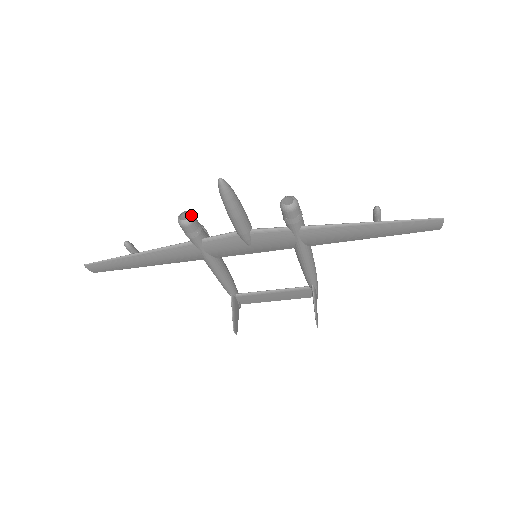
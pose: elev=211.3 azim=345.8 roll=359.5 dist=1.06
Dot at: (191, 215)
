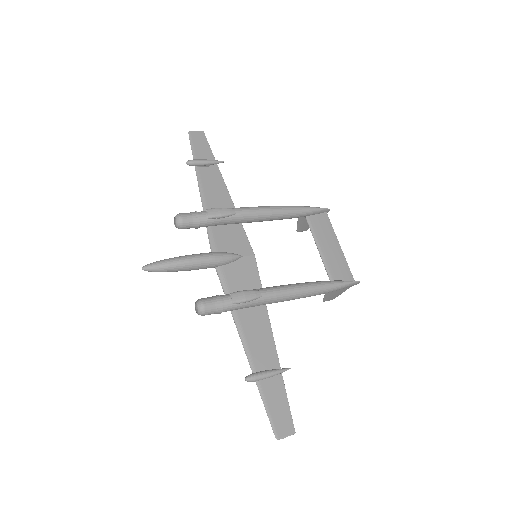
Dot at: (178, 226)
